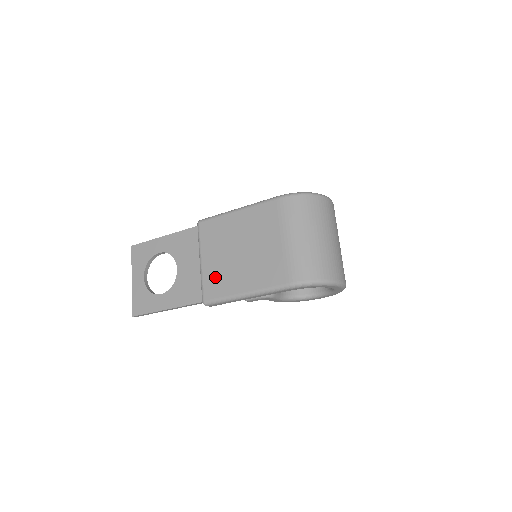
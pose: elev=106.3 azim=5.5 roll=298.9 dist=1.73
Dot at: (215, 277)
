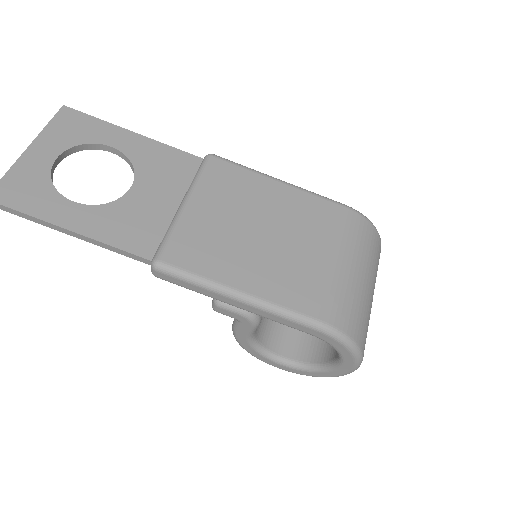
Dot at: (200, 239)
